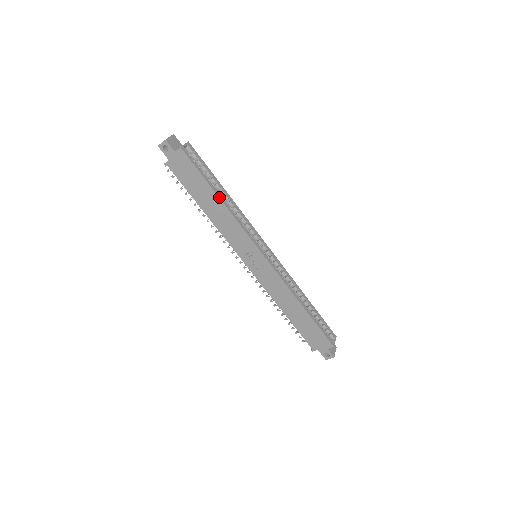
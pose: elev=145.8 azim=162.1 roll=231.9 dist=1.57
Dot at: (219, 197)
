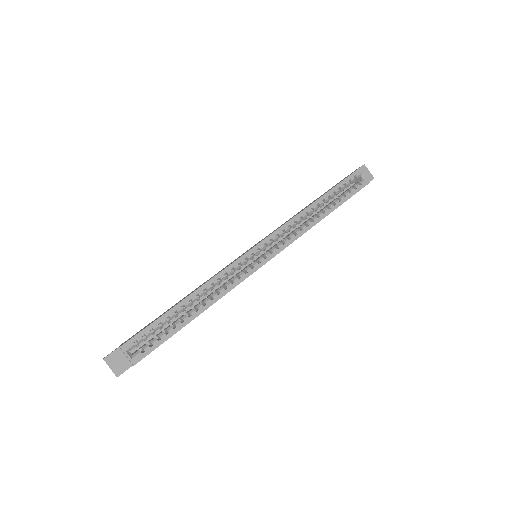
Dot at: (197, 316)
